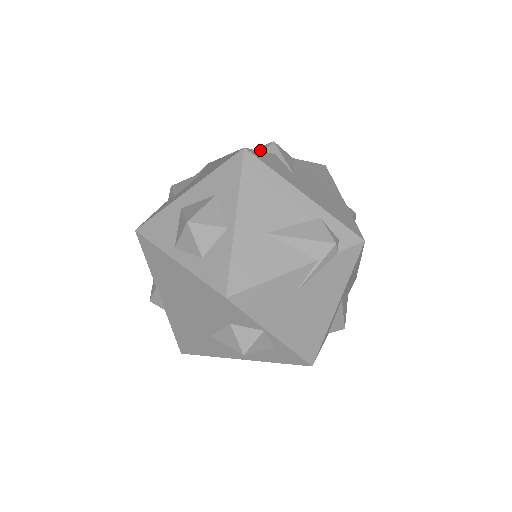
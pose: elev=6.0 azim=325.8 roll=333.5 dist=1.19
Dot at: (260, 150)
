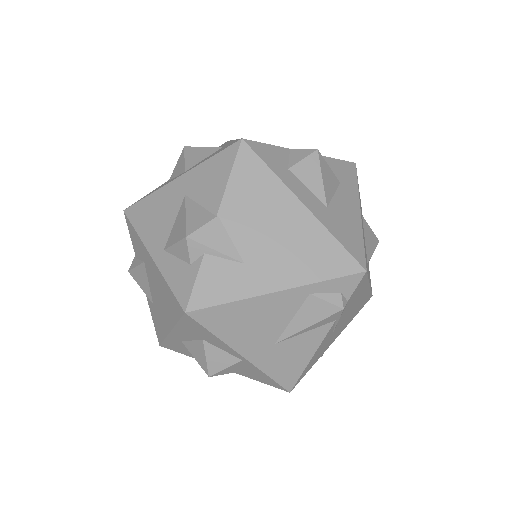
Dot at: (184, 255)
